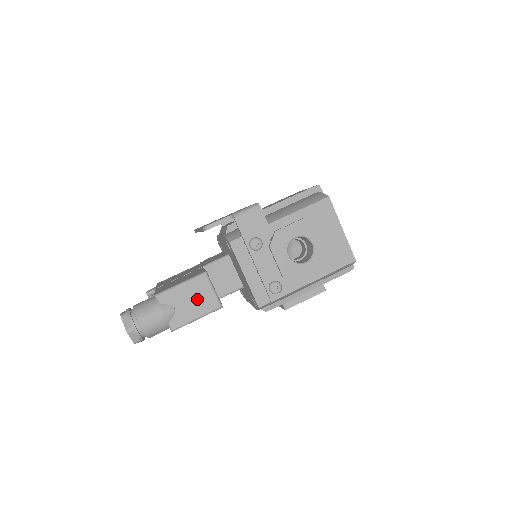
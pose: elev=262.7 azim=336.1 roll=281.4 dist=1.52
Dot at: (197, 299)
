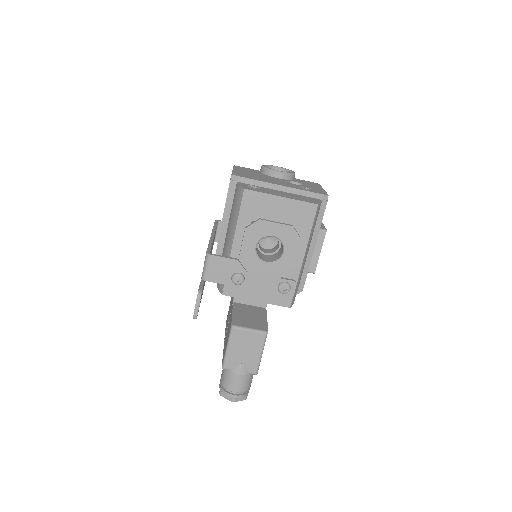
Dot at: (247, 345)
